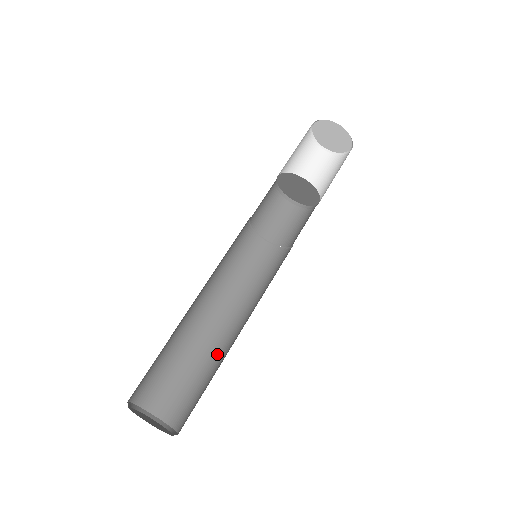
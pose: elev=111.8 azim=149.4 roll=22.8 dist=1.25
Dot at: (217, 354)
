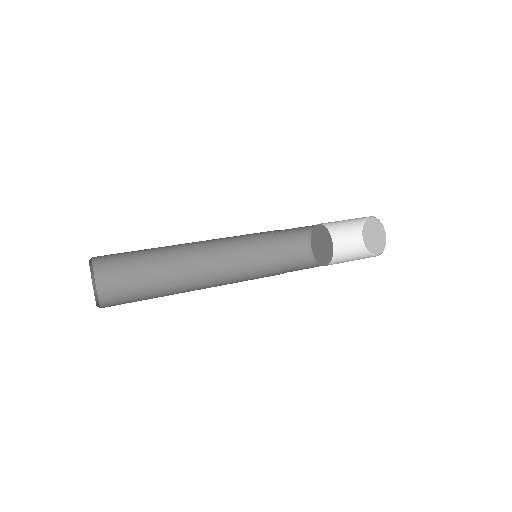
Dot at: occluded
